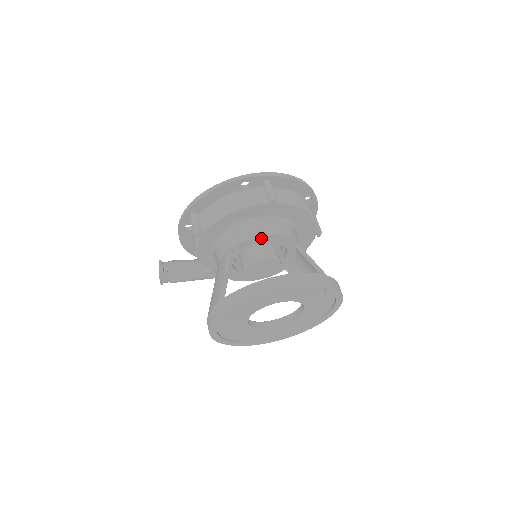
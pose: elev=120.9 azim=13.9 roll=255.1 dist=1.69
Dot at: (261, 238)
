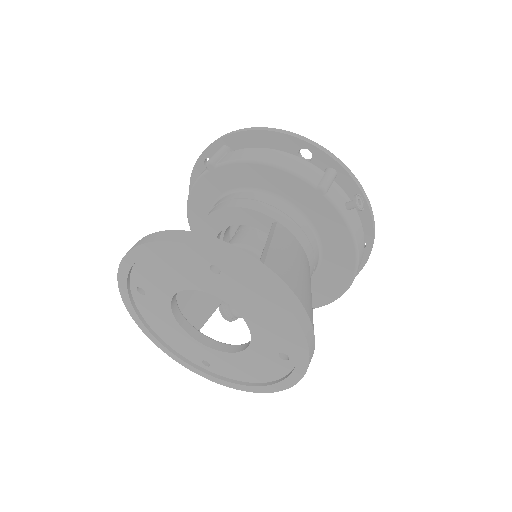
Dot at: (212, 219)
